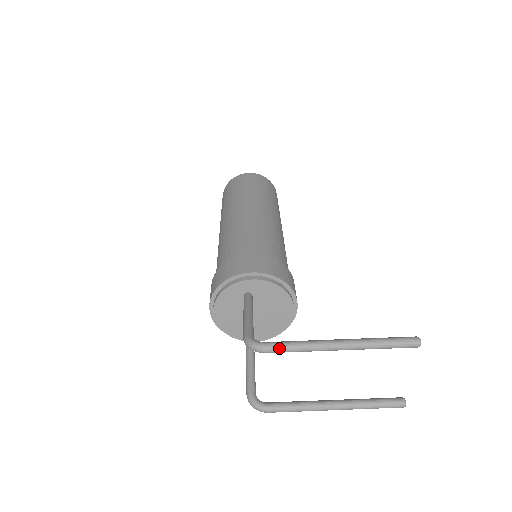
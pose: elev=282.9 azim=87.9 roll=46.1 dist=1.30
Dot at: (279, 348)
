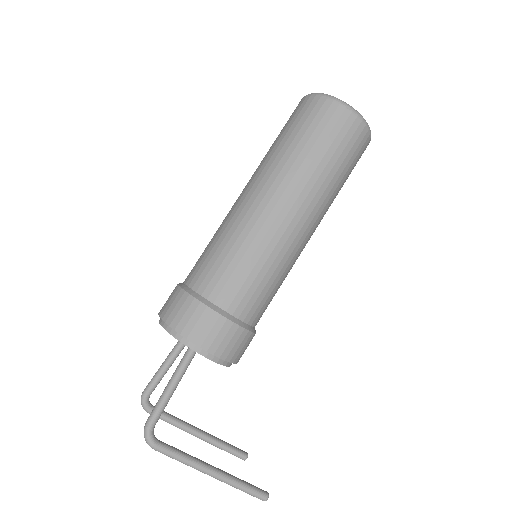
Dot at: (164, 454)
